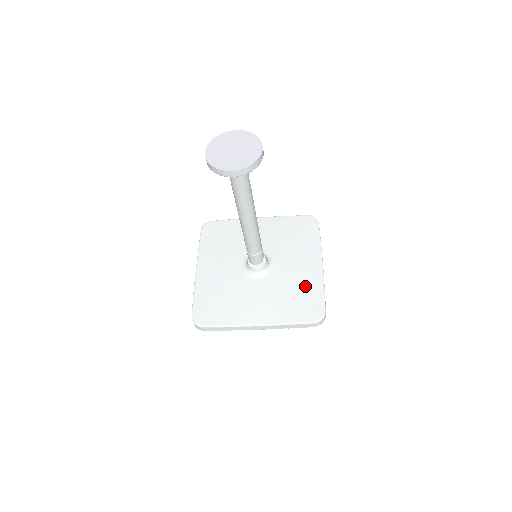
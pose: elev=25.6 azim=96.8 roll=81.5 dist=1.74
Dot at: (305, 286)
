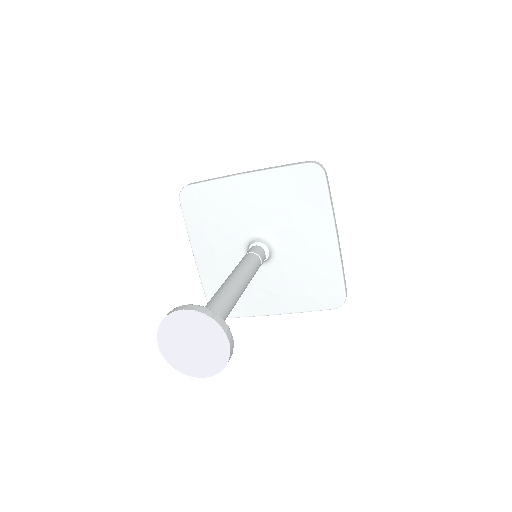
Dot at: (319, 270)
